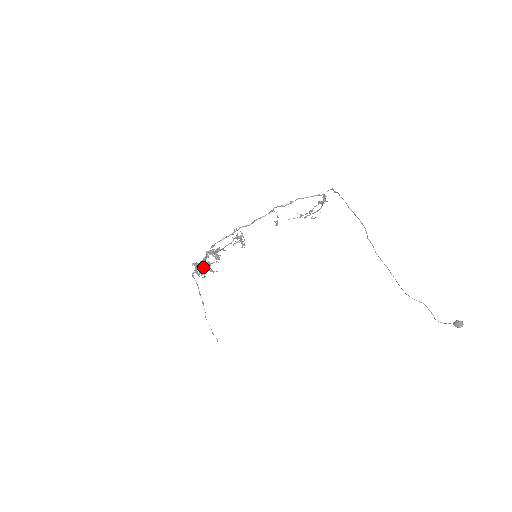
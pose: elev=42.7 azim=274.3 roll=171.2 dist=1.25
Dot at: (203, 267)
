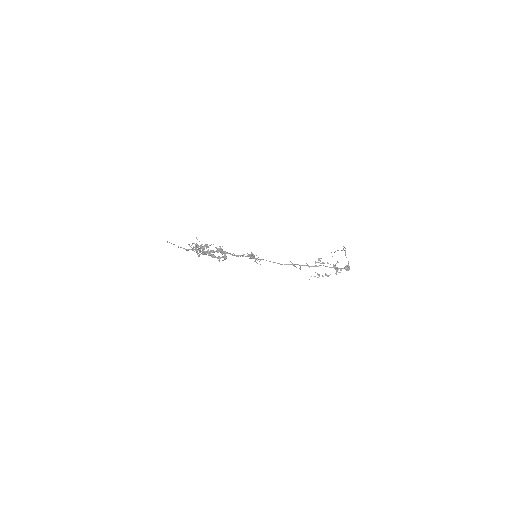
Dot at: (201, 248)
